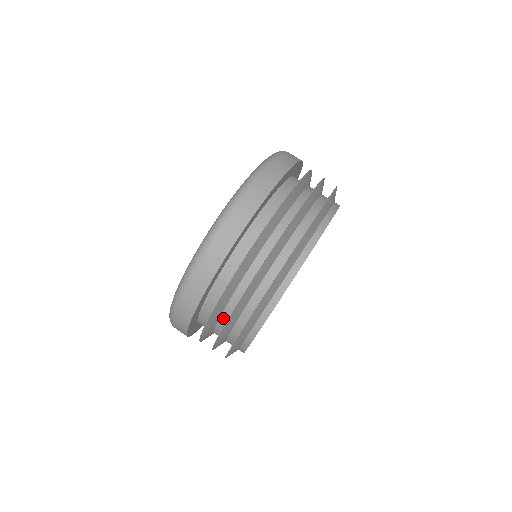
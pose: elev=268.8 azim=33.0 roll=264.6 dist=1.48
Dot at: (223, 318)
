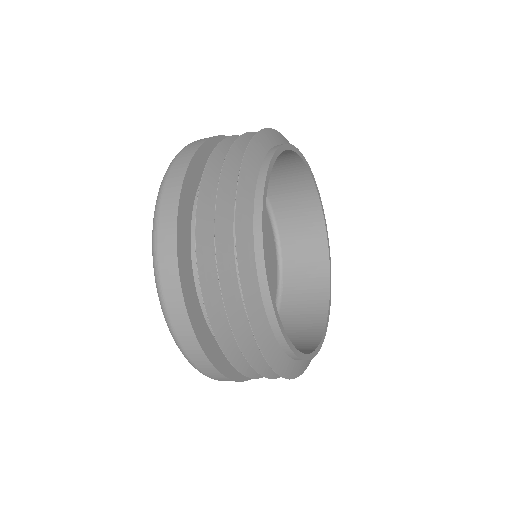
Dot at: occluded
